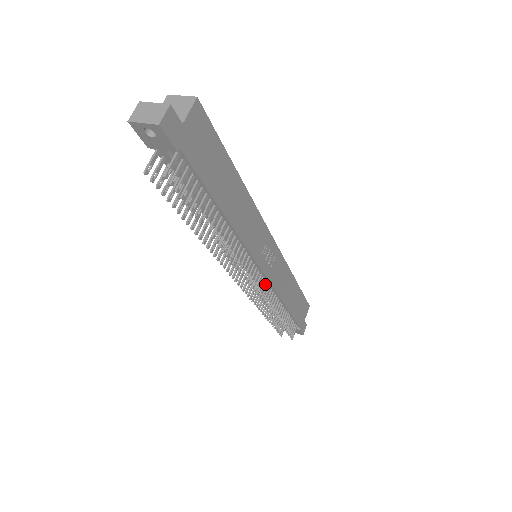
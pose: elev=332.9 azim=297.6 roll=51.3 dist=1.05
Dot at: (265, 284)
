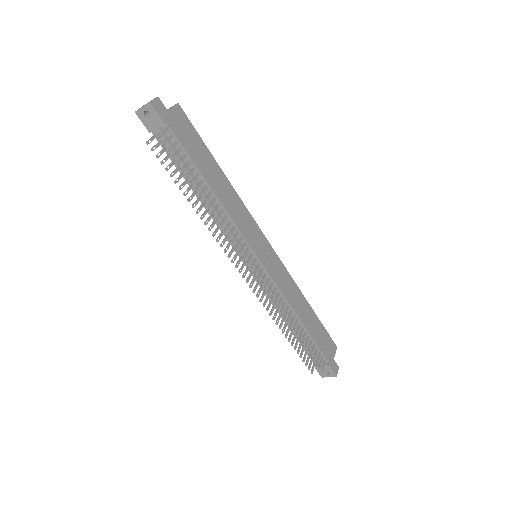
Dot at: (269, 281)
